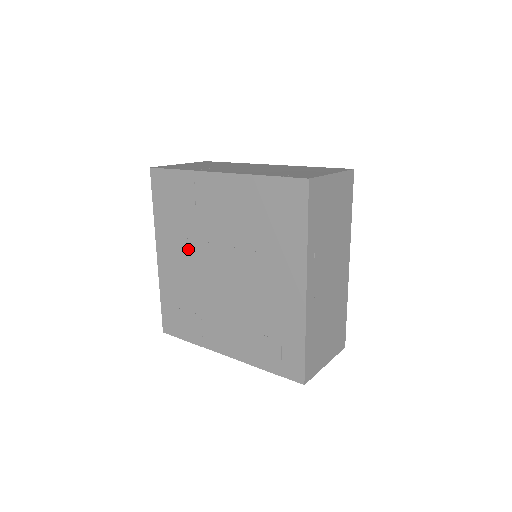
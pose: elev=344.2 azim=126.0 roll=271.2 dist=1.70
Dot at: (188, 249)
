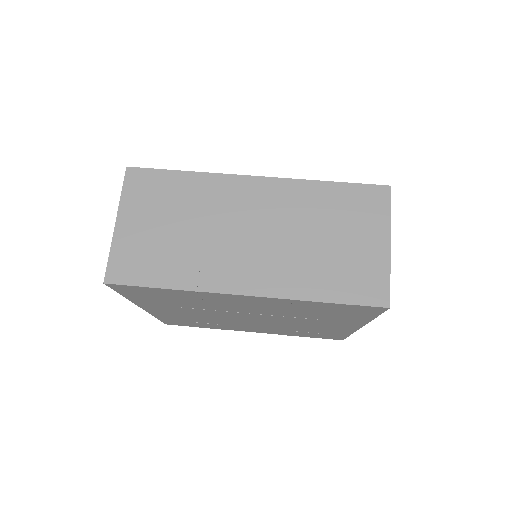
Dot at: (195, 311)
